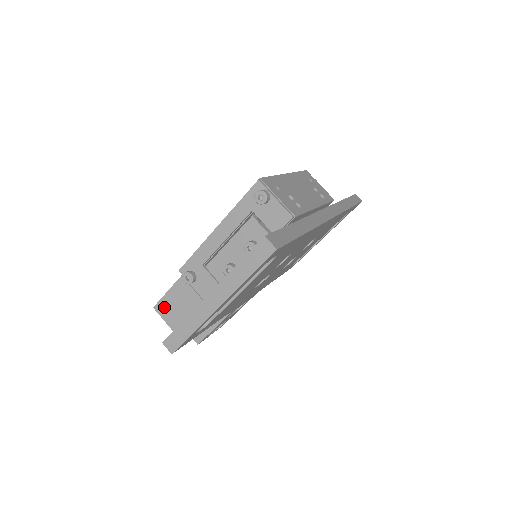
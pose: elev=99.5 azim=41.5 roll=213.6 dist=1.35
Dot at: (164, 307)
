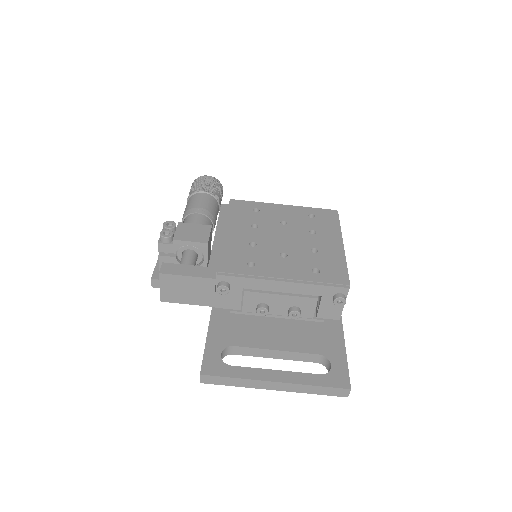
Dot at: (171, 281)
